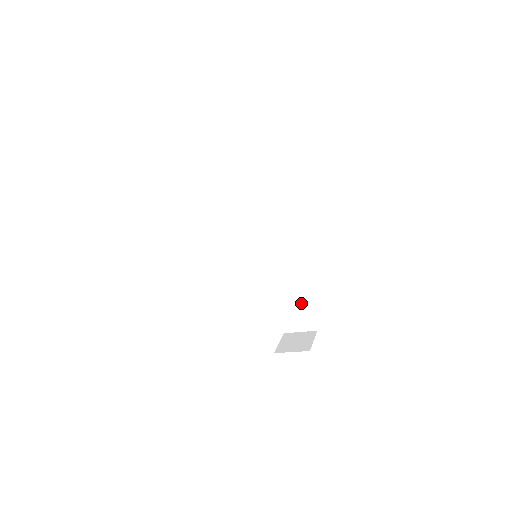
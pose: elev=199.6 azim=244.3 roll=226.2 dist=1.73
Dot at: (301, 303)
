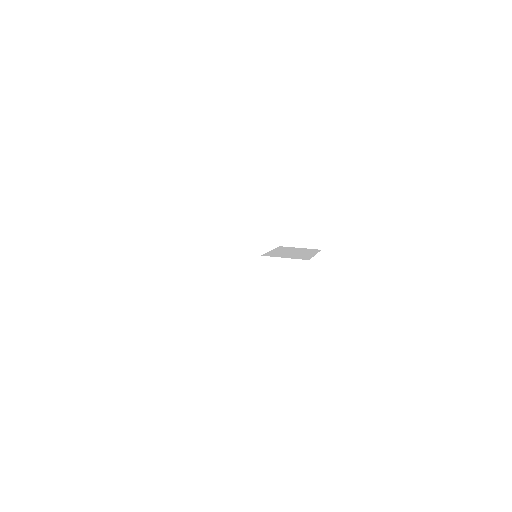
Dot at: occluded
